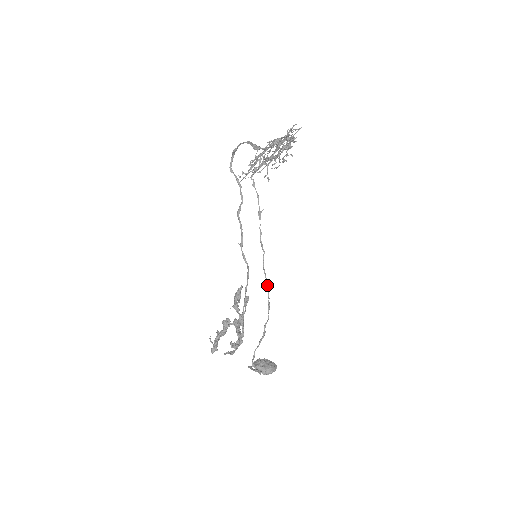
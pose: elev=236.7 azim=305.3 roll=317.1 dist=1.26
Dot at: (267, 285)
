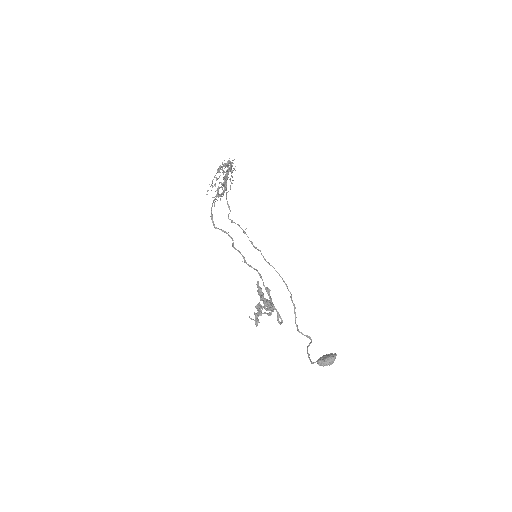
Dot at: (275, 270)
